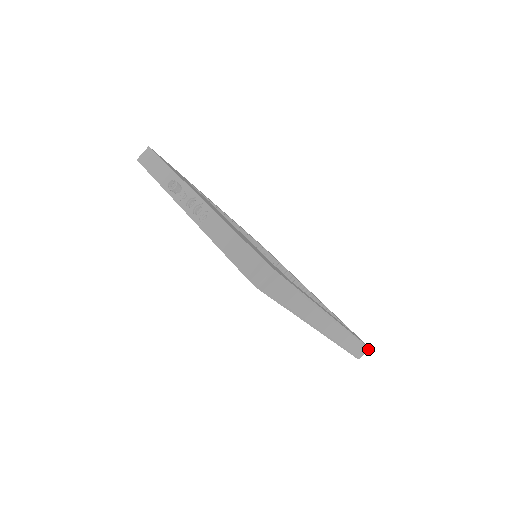
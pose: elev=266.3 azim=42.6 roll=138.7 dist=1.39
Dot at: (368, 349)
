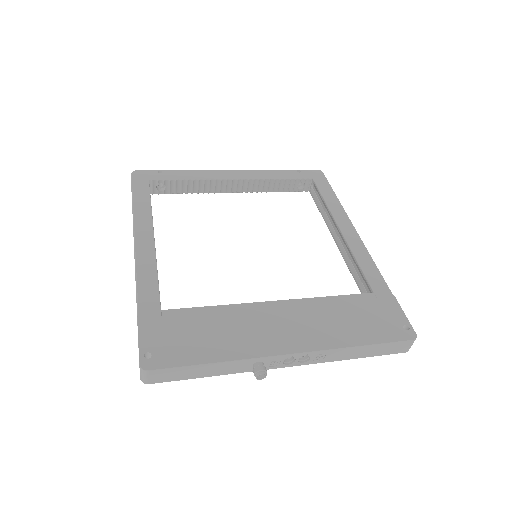
Dot at: (323, 173)
